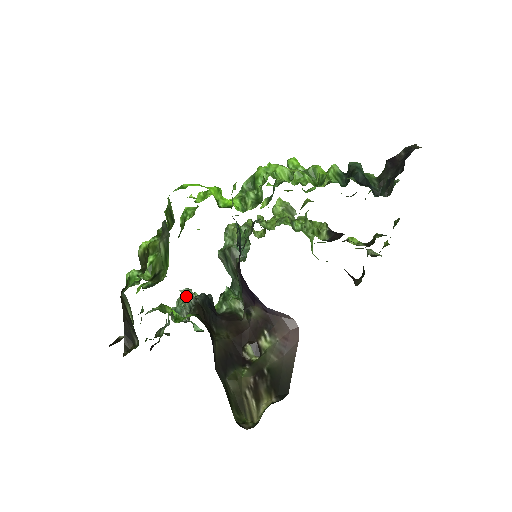
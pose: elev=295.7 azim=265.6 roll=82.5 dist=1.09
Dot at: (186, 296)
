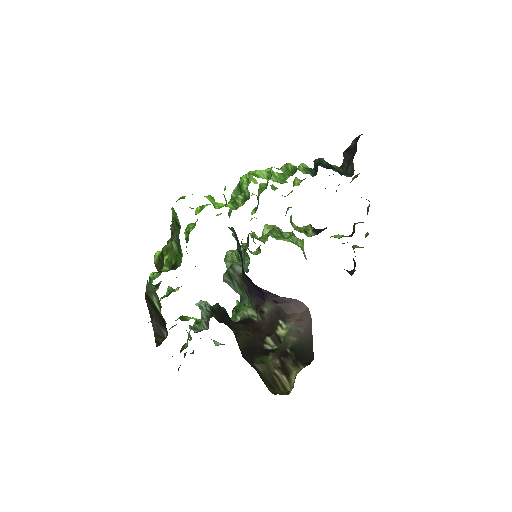
Dot at: (202, 308)
